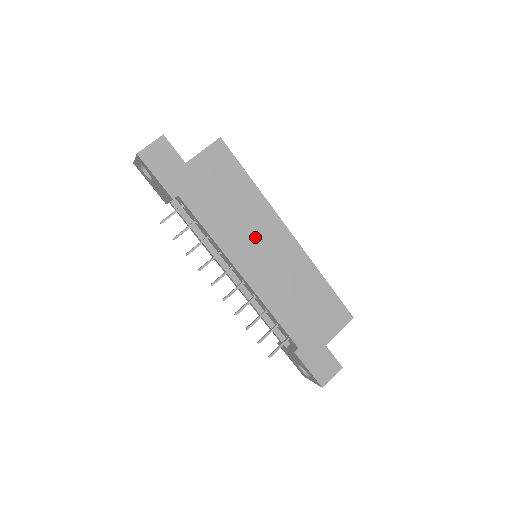
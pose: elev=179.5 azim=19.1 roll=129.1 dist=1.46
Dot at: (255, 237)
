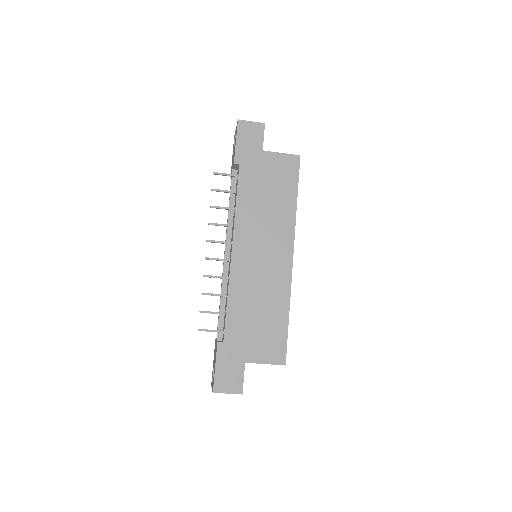
Dot at: (265, 236)
